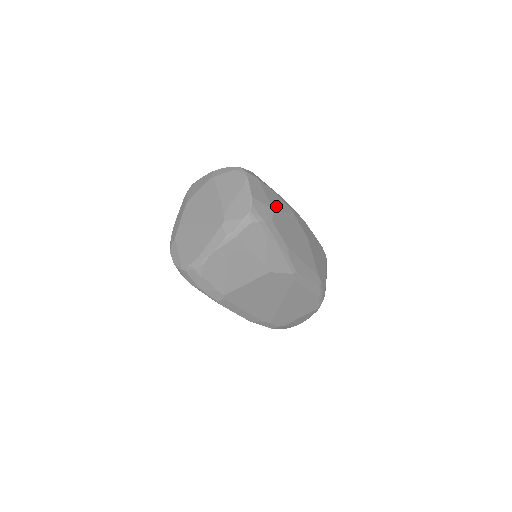
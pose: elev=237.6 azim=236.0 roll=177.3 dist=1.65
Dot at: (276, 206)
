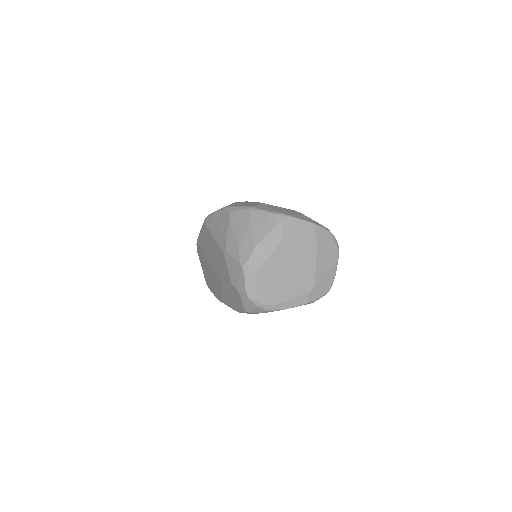
Dot at: occluded
